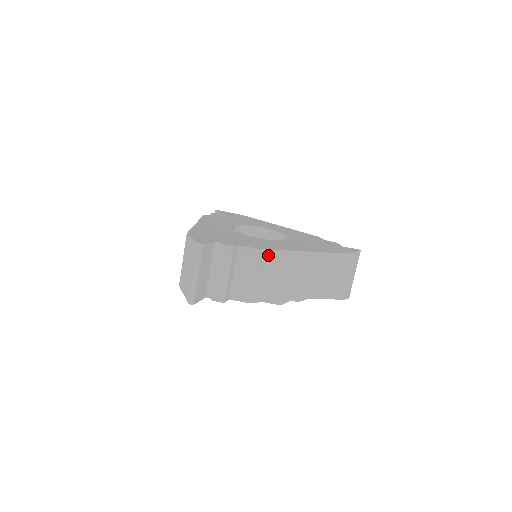
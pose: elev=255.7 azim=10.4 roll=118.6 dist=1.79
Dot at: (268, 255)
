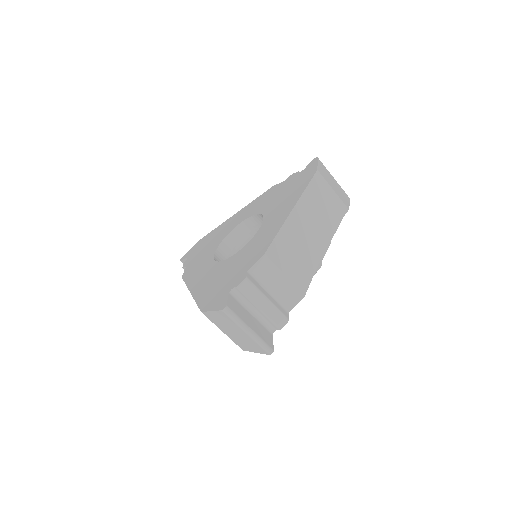
Dot at: (274, 250)
